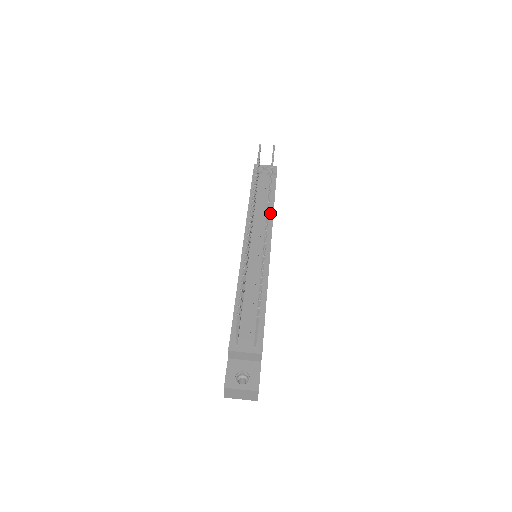
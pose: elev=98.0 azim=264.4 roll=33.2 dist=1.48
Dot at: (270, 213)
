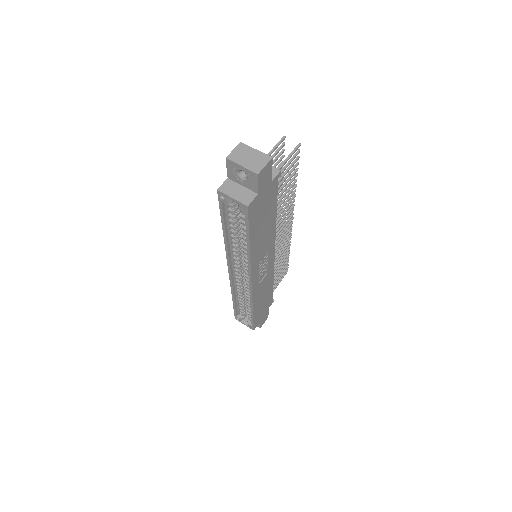
Dot at: occluded
